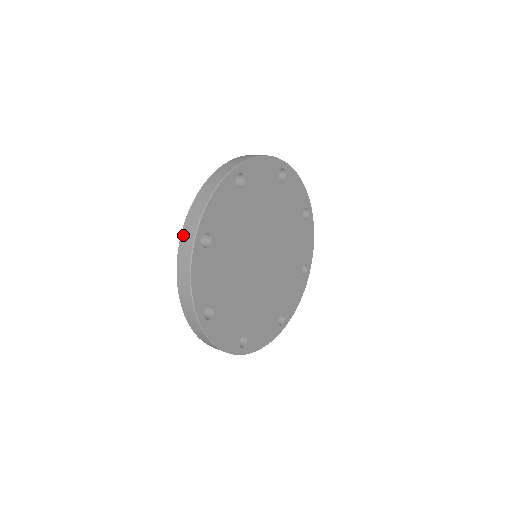
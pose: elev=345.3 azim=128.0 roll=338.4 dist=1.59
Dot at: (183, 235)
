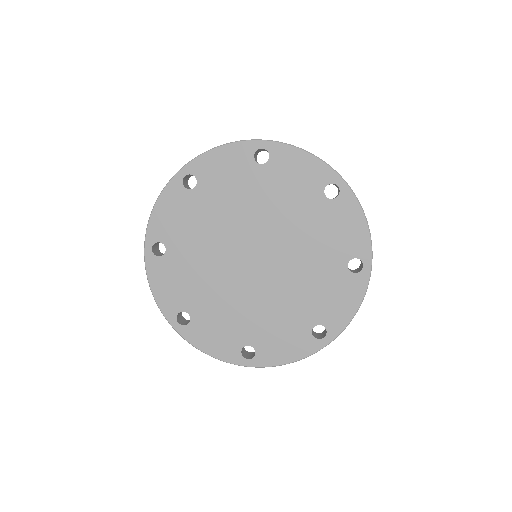
Dot at: occluded
